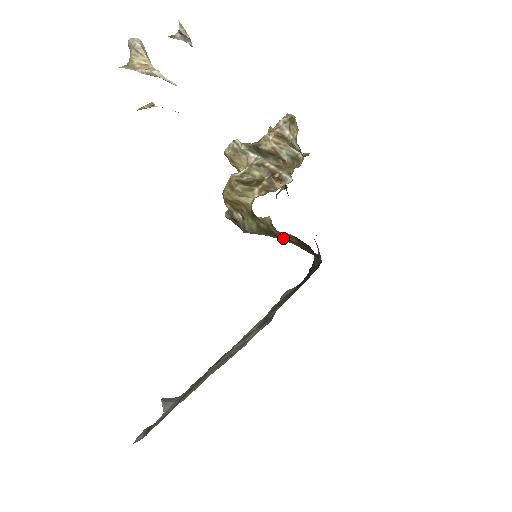
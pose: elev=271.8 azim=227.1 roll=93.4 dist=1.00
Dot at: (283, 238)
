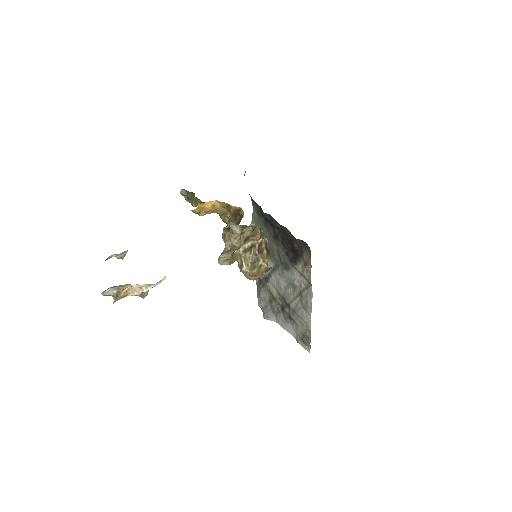
Dot at: occluded
